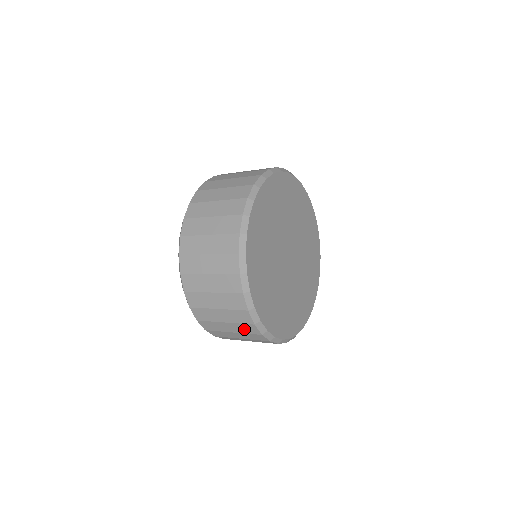
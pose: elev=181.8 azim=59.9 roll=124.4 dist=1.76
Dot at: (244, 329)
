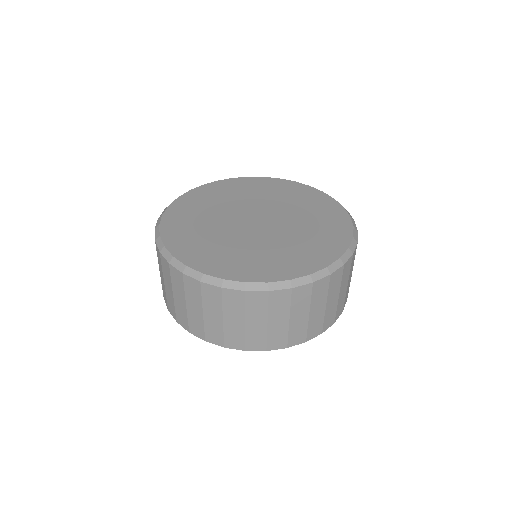
Dot at: (258, 307)
